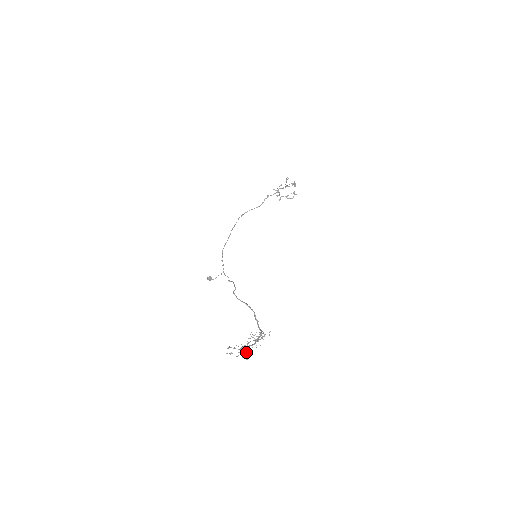
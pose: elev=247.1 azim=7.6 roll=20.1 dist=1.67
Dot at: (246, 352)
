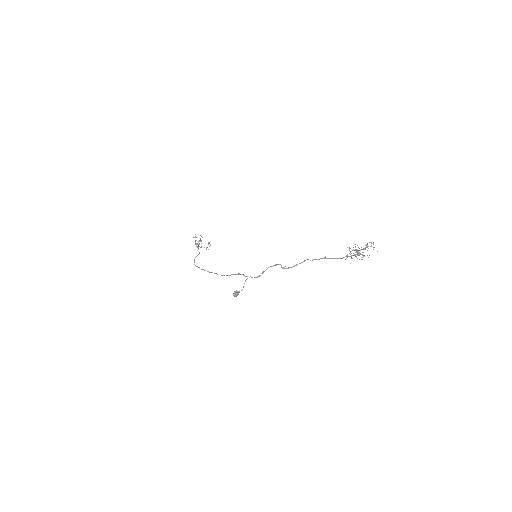
Dot at: occluded
